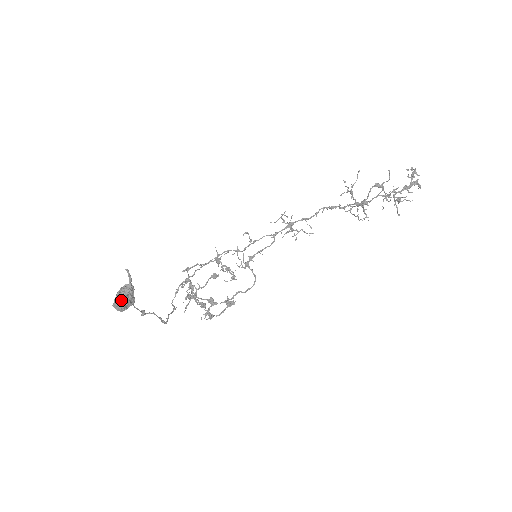
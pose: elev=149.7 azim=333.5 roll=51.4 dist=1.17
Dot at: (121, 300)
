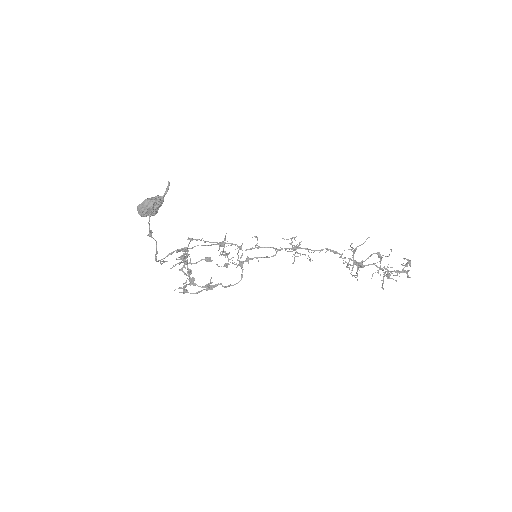
Dot at: (149, 204)
